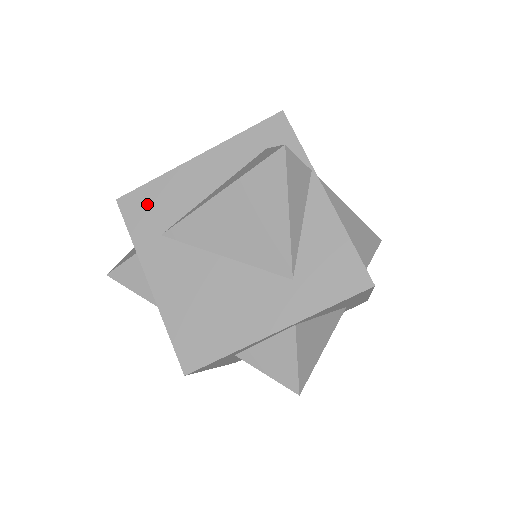
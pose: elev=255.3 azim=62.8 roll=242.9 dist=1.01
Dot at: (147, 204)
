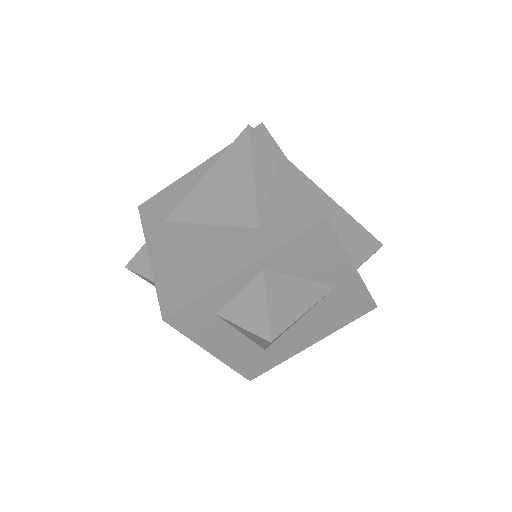
Dot at: (158, 204)
